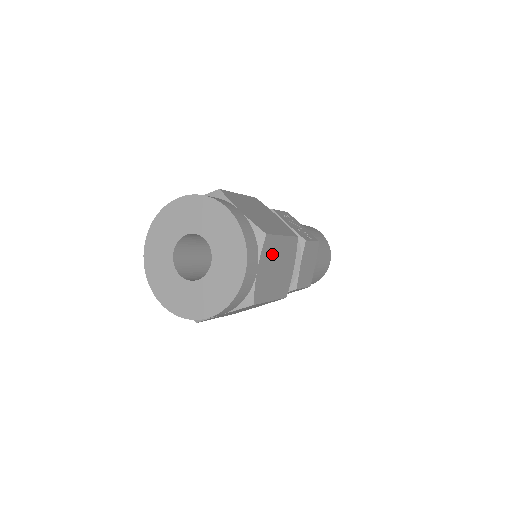
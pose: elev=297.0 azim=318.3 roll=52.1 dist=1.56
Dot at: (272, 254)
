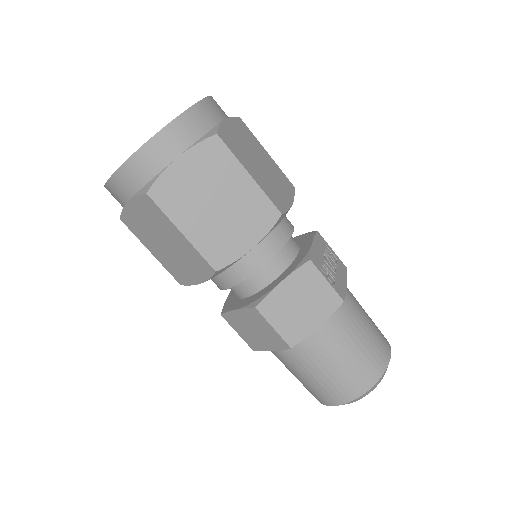
Dot at: (216, 173)
